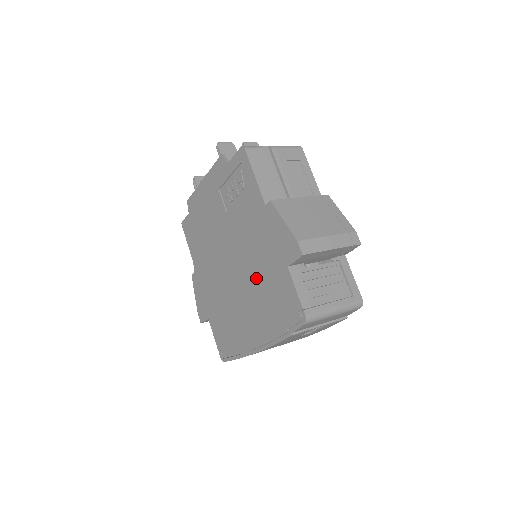
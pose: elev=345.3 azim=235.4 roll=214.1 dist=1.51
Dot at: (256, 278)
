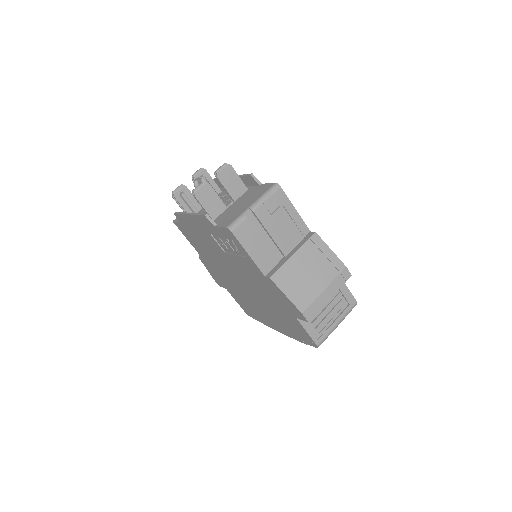
Dot at: (267, 303)
